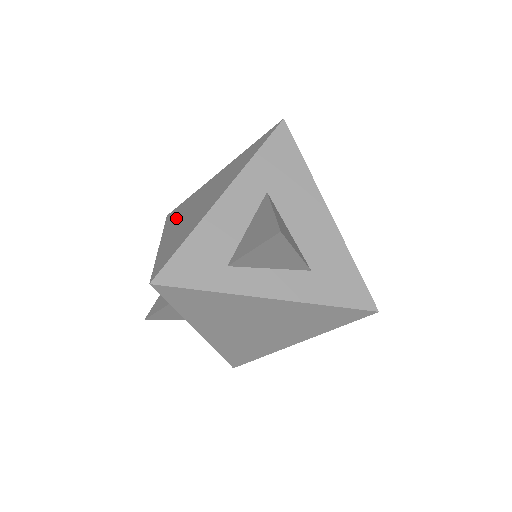
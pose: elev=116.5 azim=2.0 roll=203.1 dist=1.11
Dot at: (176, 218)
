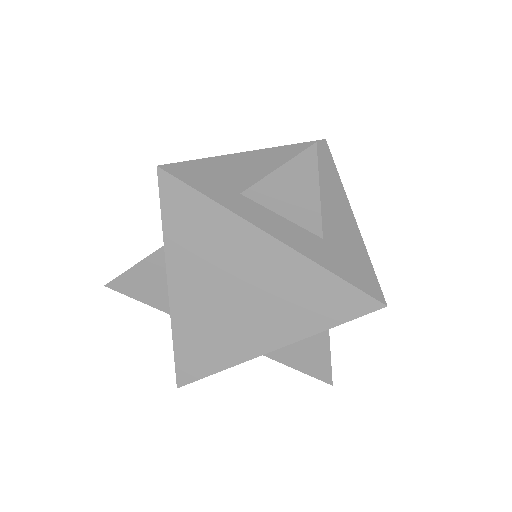
Dot at: occluded
